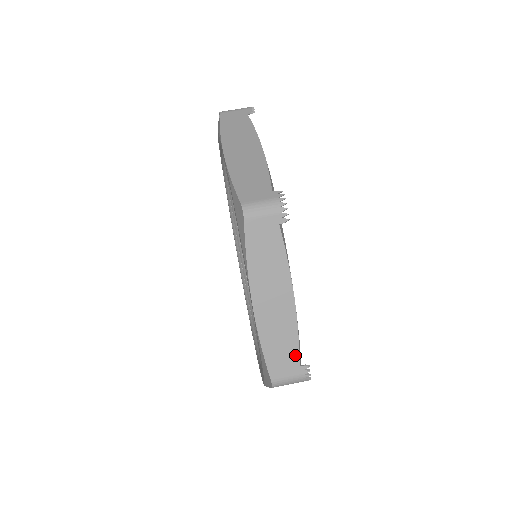
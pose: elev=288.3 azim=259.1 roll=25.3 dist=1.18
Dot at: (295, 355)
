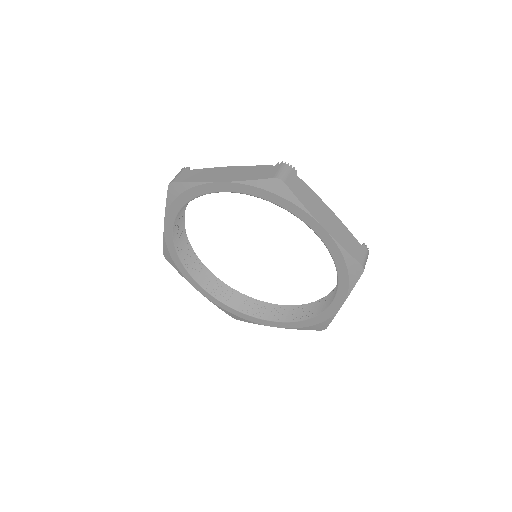
Dot at: (265, 167)
